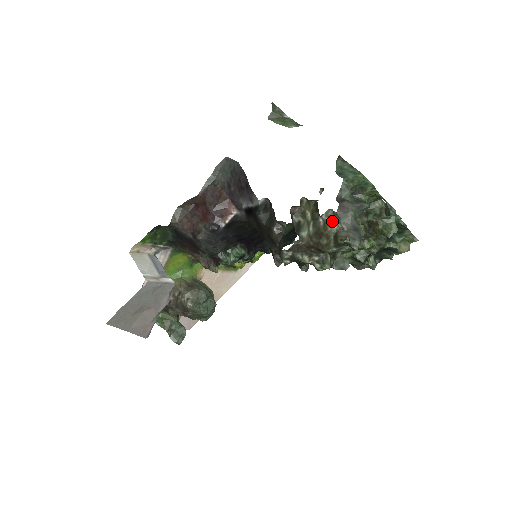
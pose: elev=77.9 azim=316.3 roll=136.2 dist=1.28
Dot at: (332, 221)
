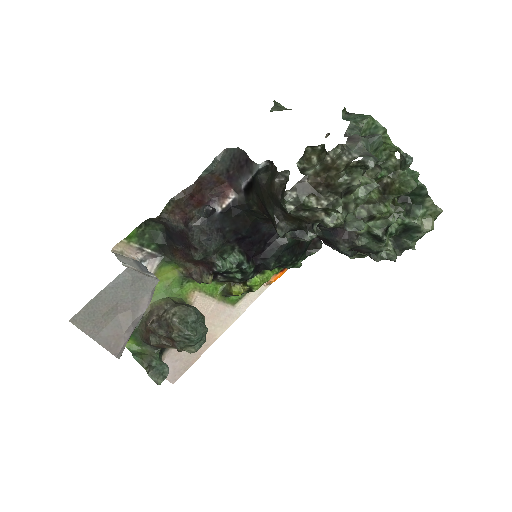
Dot at: (341, 156)
